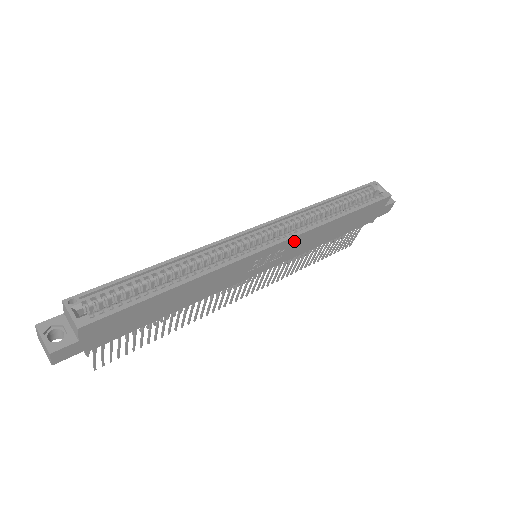
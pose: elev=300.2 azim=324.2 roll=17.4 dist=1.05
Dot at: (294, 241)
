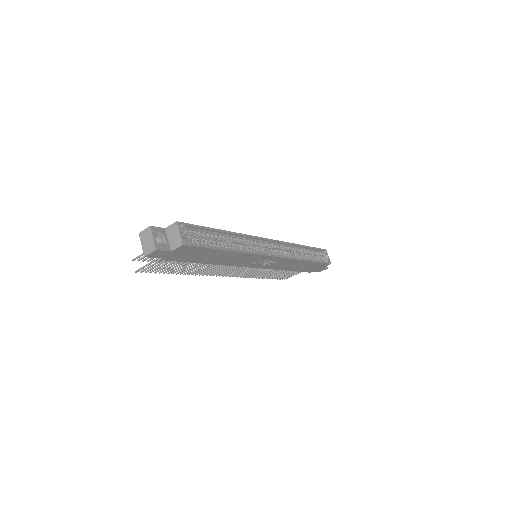
Dot at: (282, 260)
